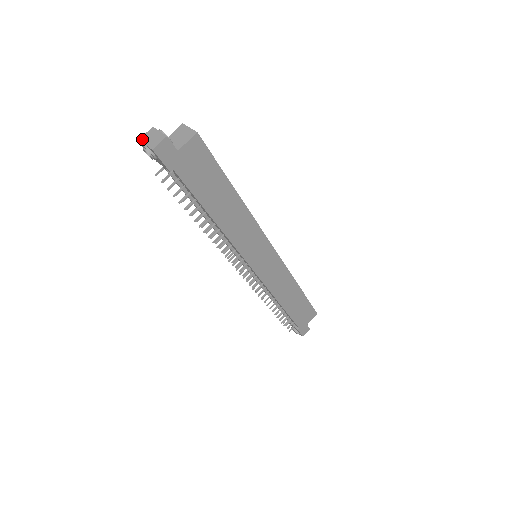
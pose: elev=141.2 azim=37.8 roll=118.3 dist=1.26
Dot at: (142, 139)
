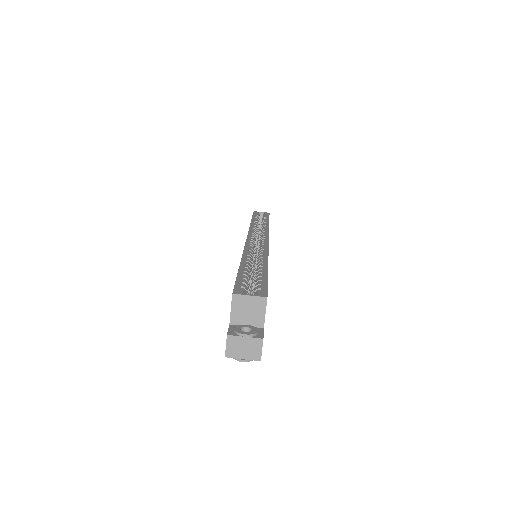
Dot at: (230, 355)
